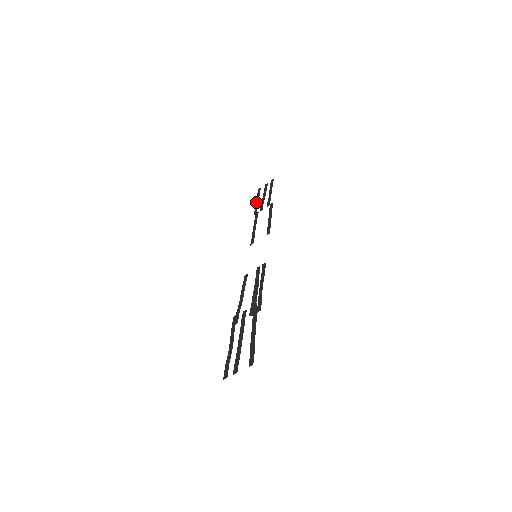
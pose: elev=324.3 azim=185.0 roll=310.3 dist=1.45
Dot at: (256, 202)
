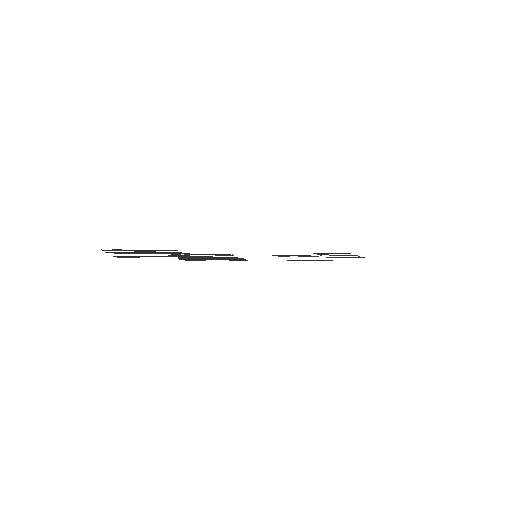
Dot at: occluded
